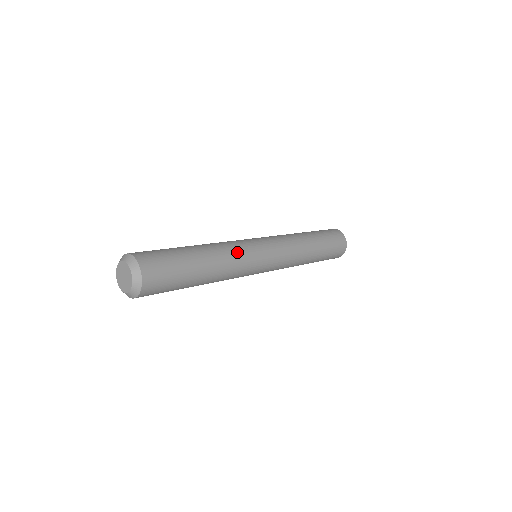
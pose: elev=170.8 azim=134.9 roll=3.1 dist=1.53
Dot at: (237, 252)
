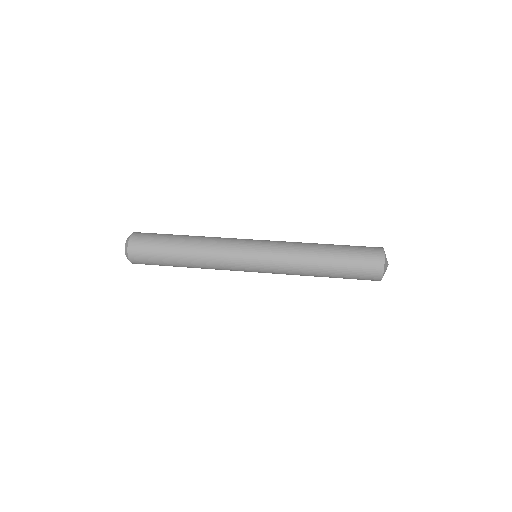
Dot at: (218, 264)
